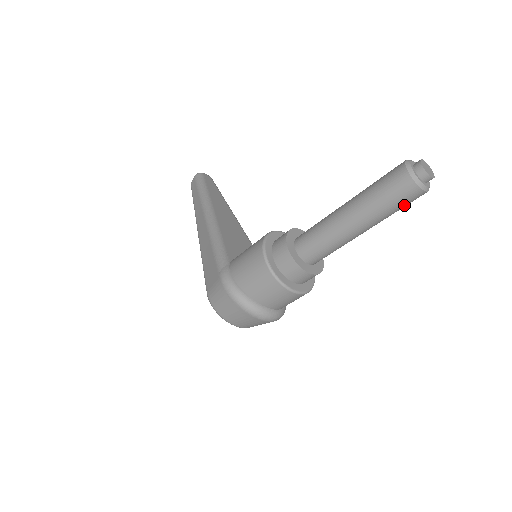
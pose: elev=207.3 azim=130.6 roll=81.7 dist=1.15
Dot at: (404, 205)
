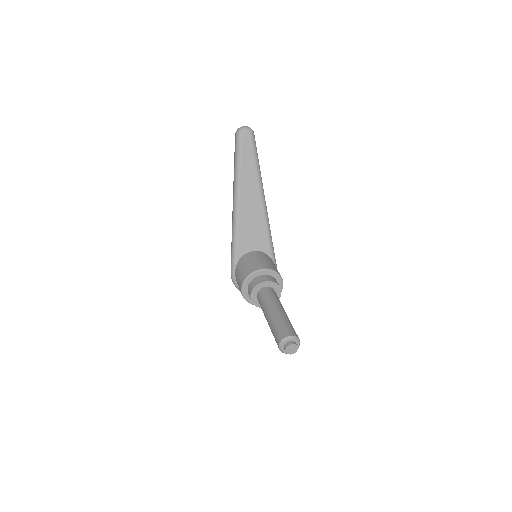
Dot at: occluded
